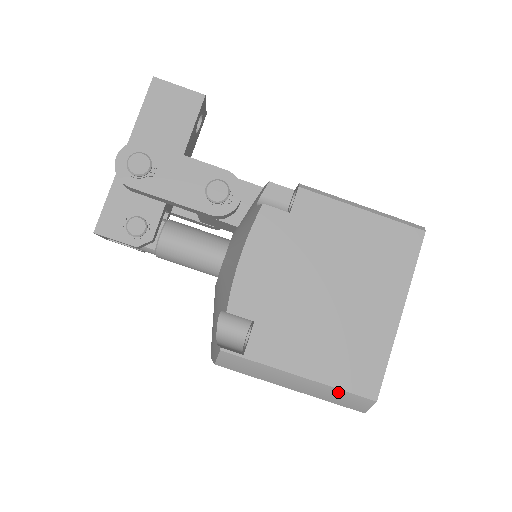
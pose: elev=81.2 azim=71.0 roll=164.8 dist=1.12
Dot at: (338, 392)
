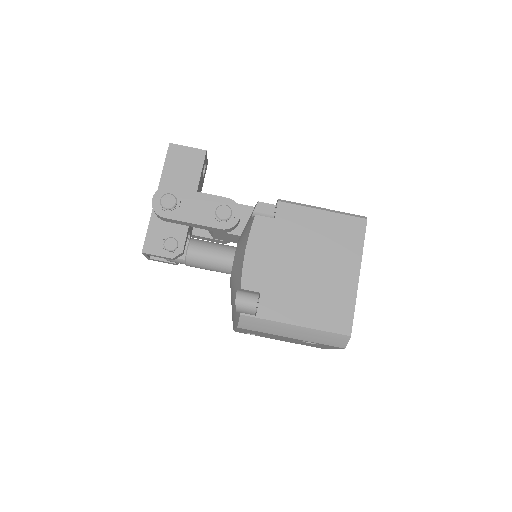
Dot at: (324, 334)
